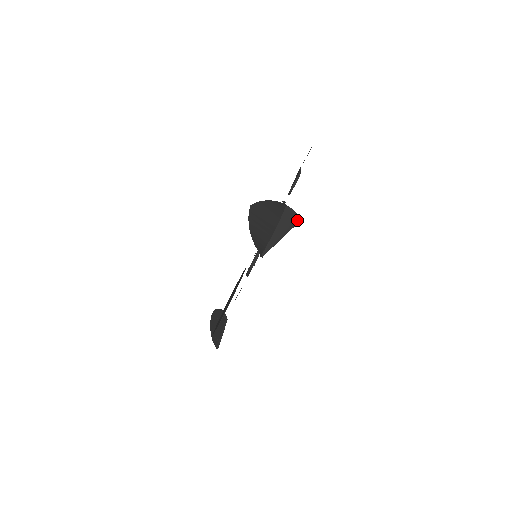
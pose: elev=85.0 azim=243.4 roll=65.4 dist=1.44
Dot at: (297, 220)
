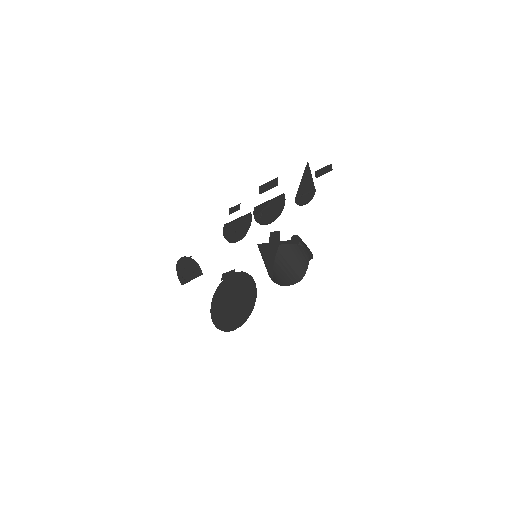
Dot at: (310, 258)
